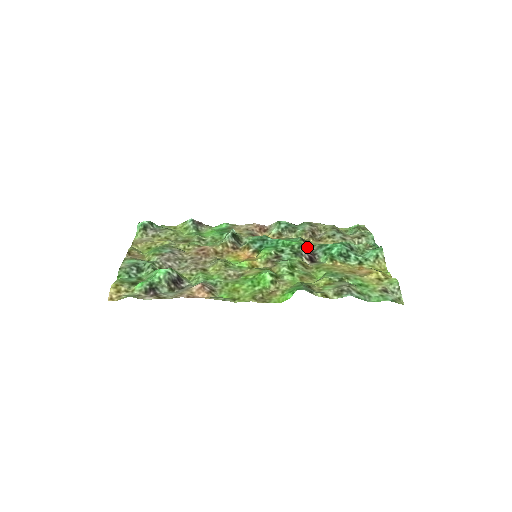
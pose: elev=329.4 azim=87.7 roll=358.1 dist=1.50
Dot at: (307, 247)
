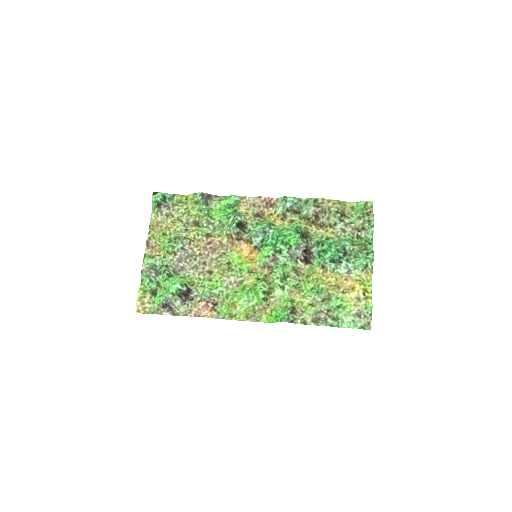
Dot at: (304, 247)
